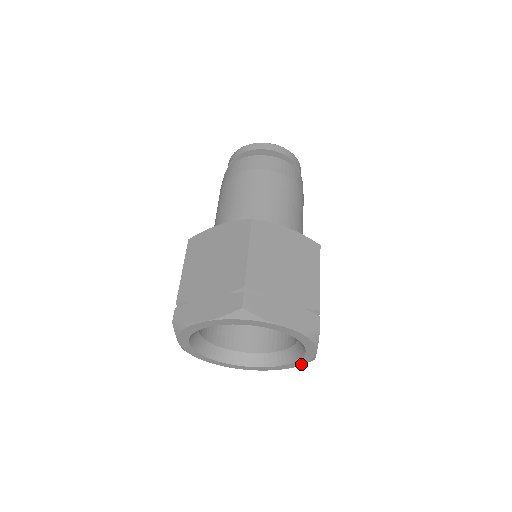
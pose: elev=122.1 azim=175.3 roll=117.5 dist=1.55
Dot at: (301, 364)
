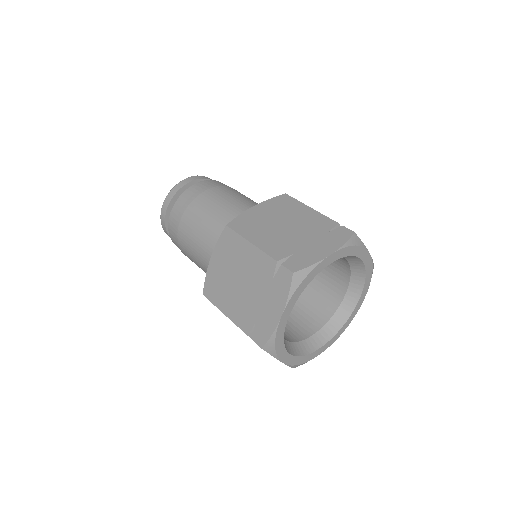
Dot at: (370, 279)
